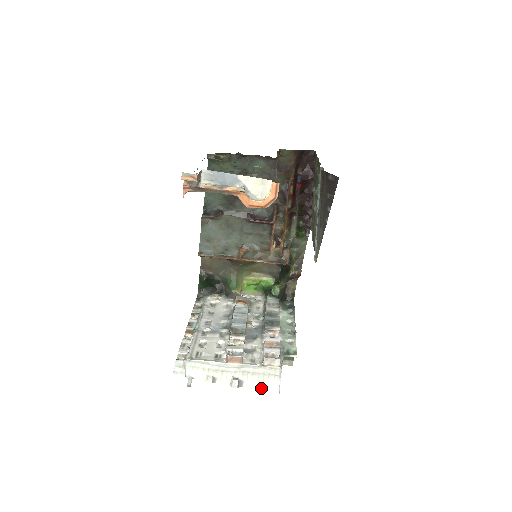
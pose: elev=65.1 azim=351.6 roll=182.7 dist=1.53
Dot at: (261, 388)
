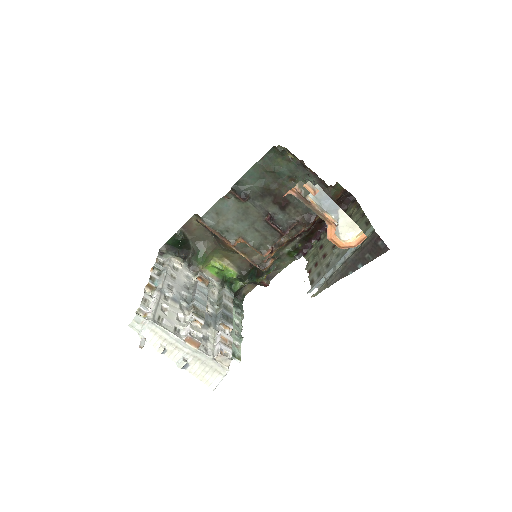
Dot at: (201, 378)
